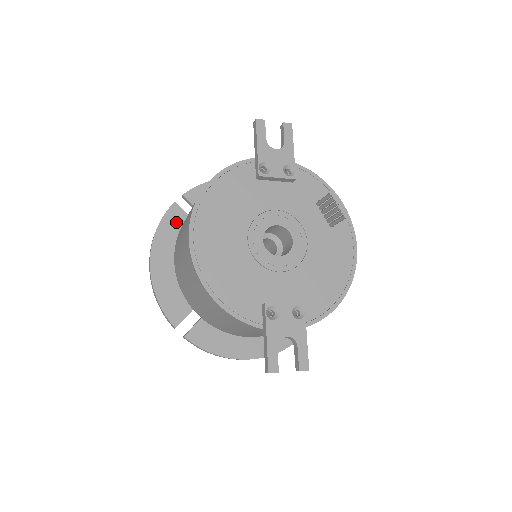
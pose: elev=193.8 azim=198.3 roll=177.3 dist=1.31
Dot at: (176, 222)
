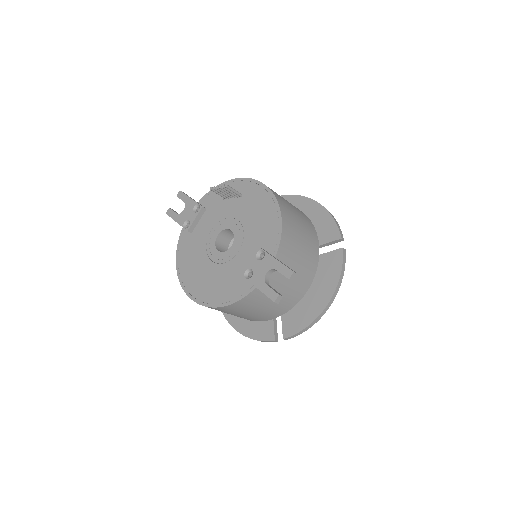
Dot at: occluded
